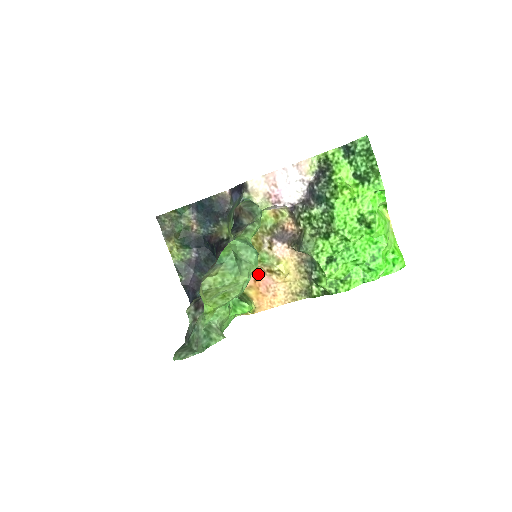
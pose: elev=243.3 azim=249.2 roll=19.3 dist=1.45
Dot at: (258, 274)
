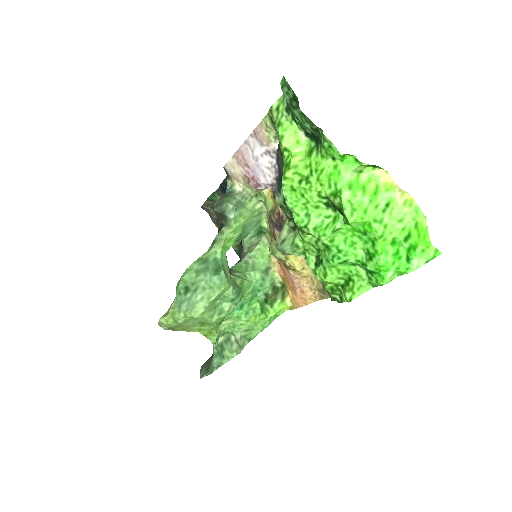
Dot at: (281, 267)
